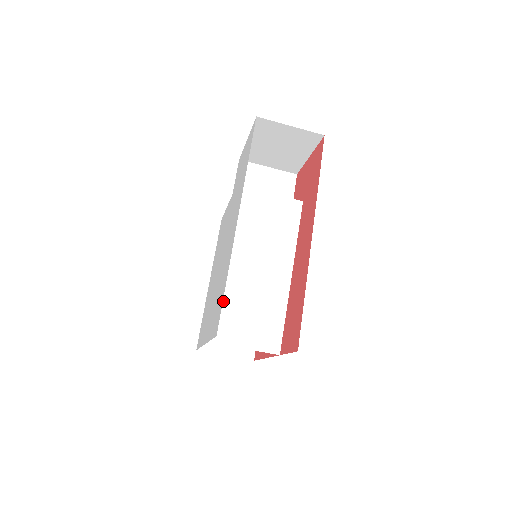
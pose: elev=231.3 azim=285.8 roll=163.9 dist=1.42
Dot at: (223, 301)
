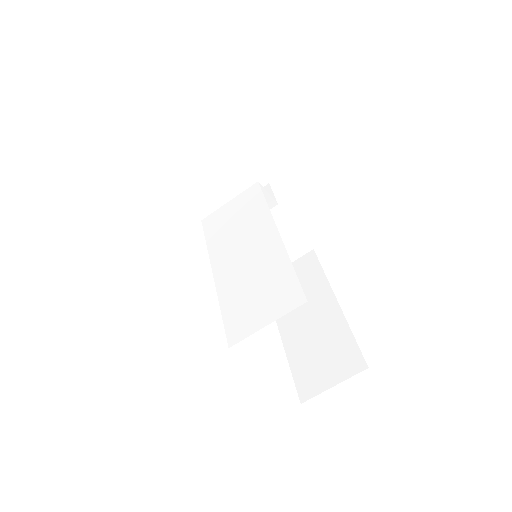
Dot at: (227, 304)
